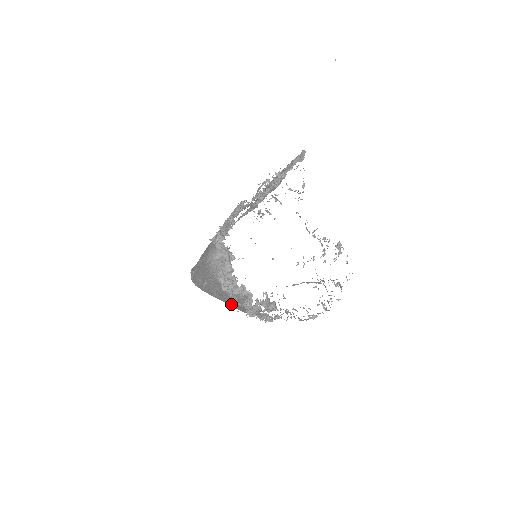
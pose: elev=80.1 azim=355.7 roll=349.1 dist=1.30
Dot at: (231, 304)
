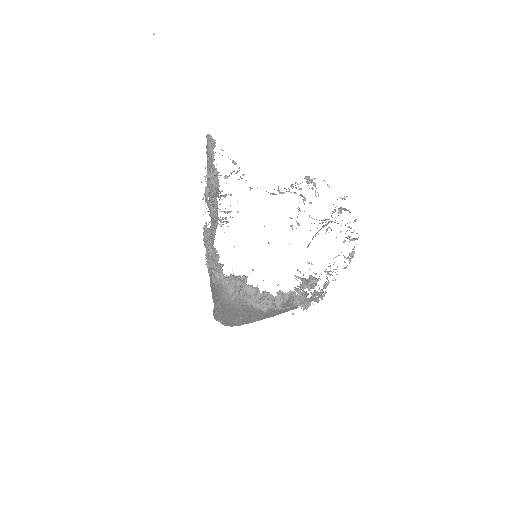
Dot at: occluded
